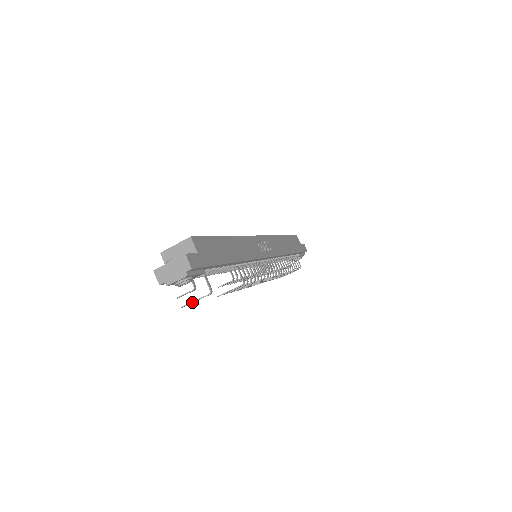
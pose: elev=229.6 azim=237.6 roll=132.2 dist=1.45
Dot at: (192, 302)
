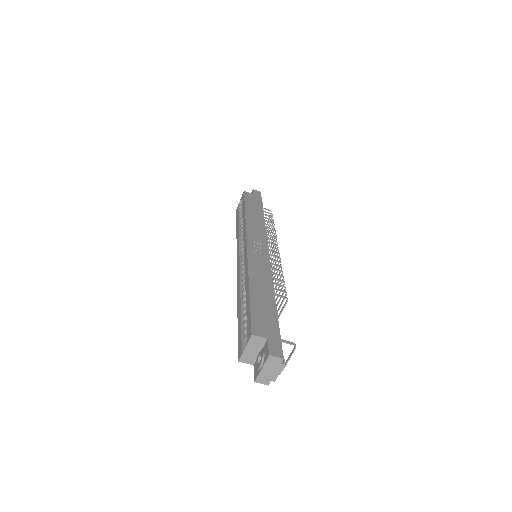
Dot at: occluded
